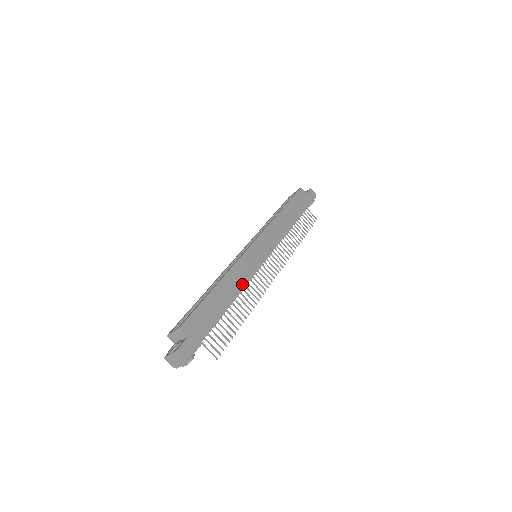
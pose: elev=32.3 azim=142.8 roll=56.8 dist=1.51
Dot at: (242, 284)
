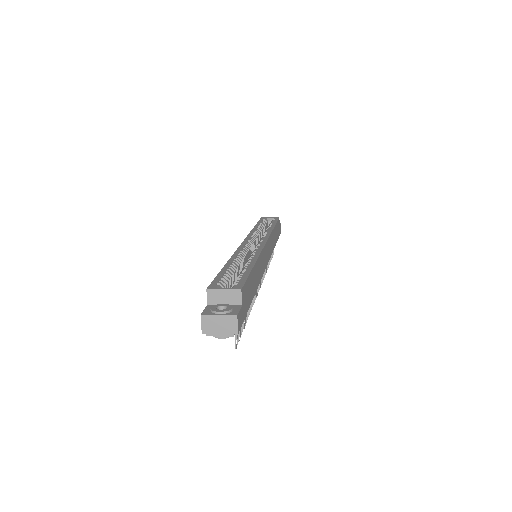
Dot at: (260, 278)
